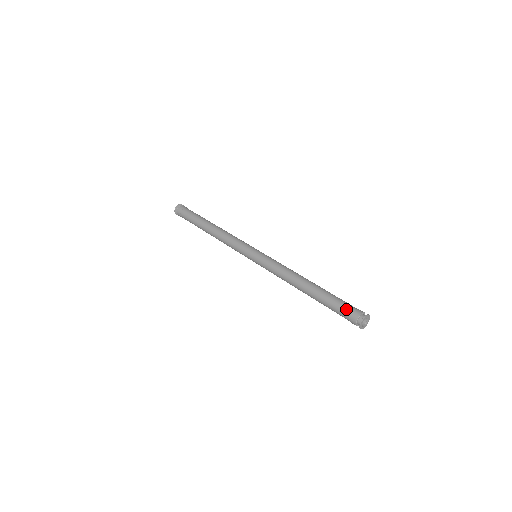
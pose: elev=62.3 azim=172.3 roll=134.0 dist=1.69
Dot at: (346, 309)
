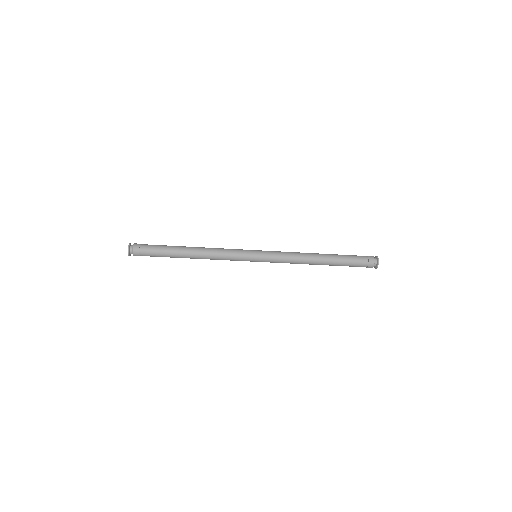
Dot at: (363, 260)
